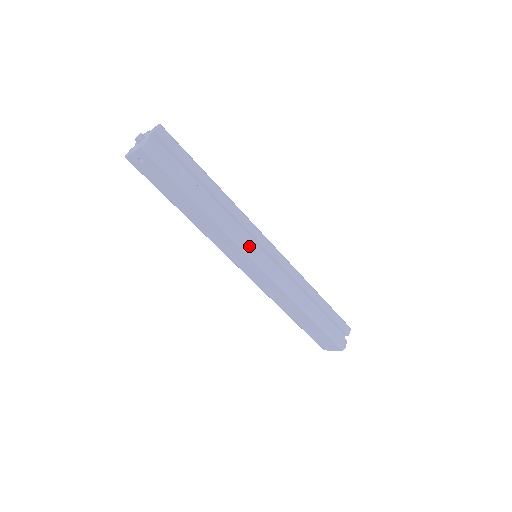
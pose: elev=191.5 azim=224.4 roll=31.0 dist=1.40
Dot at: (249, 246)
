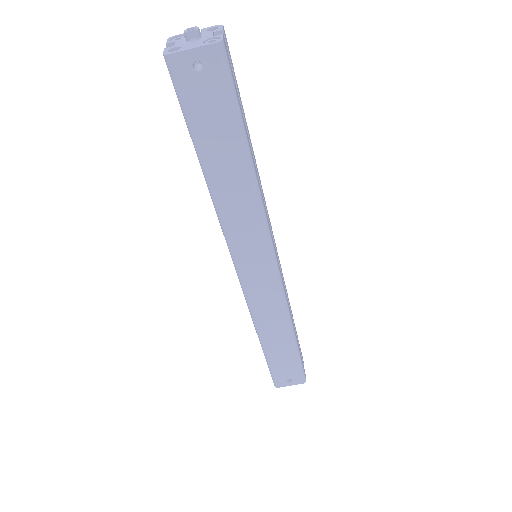
Dot at: (272, 237)
